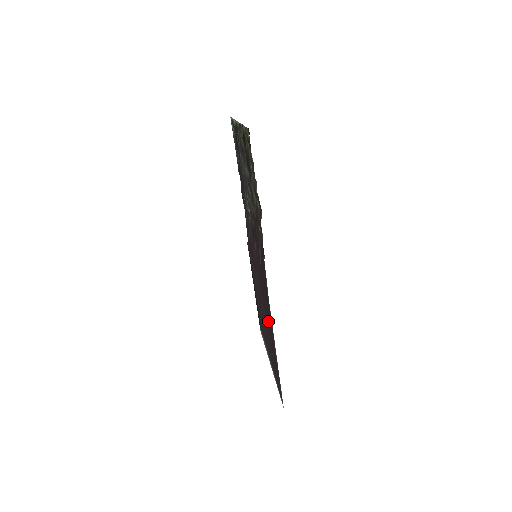
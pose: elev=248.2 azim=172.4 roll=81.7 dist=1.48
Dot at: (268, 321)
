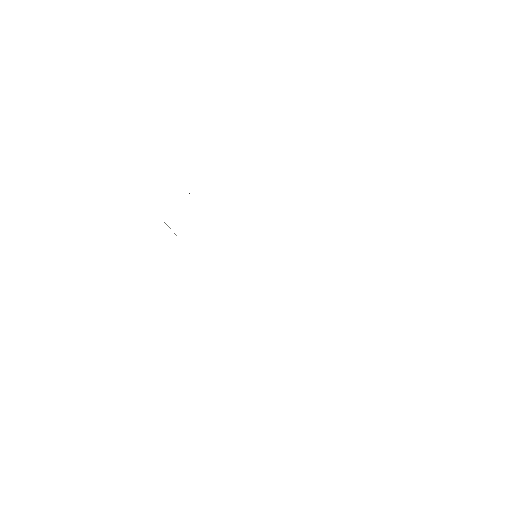
Dot at: occluded
